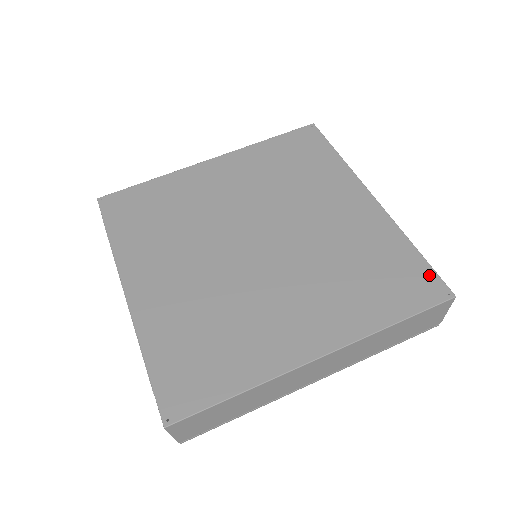
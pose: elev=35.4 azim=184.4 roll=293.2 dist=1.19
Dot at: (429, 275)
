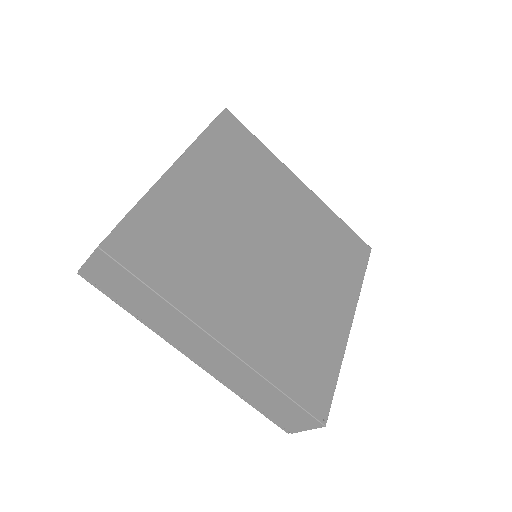
Dot at: (327, 396)
